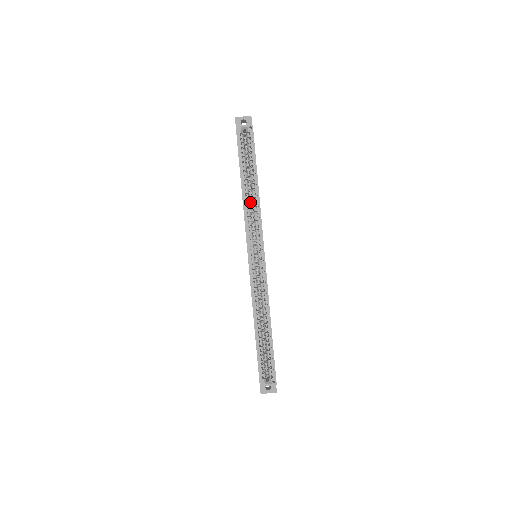
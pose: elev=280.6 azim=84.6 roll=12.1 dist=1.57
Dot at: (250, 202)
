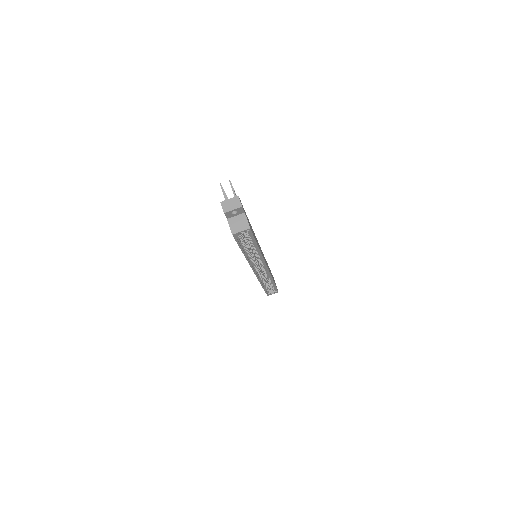
Dot at: occluded
